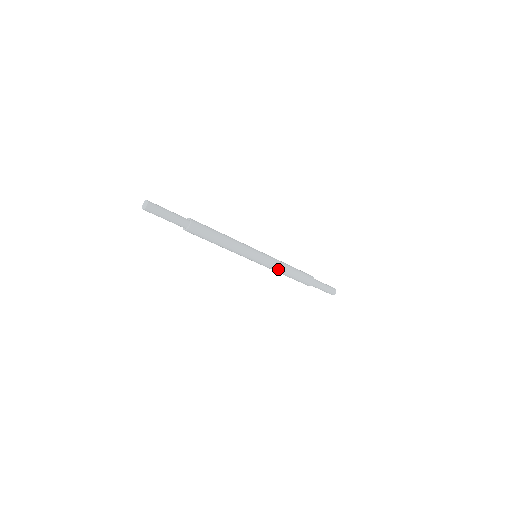
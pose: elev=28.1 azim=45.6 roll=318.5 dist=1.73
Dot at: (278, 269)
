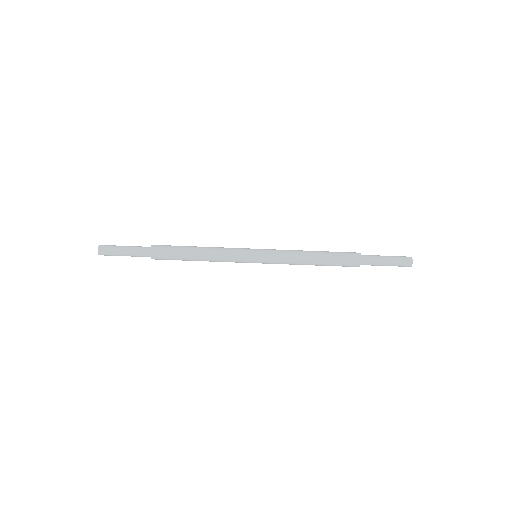
Dot at: (292, 262)
